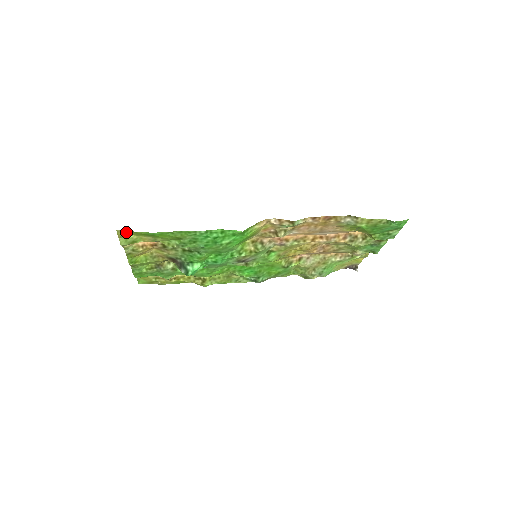
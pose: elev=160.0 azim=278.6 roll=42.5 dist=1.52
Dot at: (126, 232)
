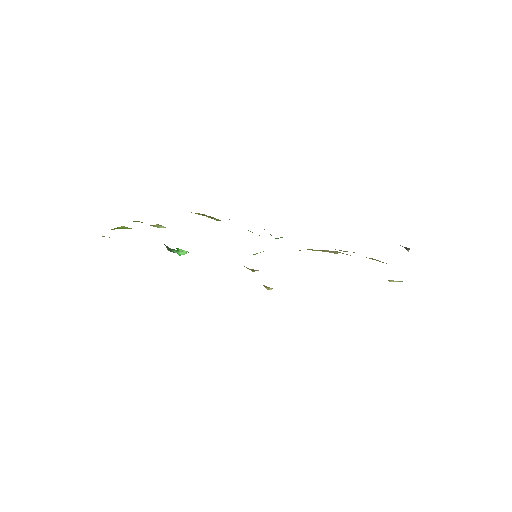
Dot at: occluded
